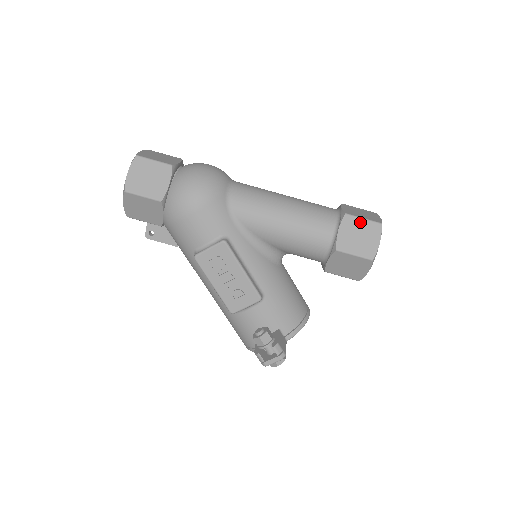
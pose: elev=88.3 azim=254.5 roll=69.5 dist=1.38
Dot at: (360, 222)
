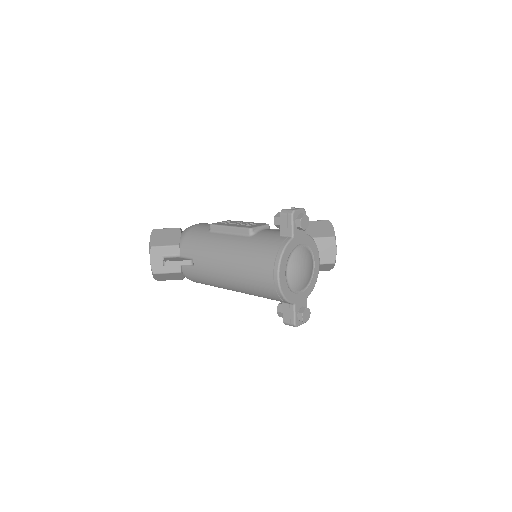
Dot at: occluded
